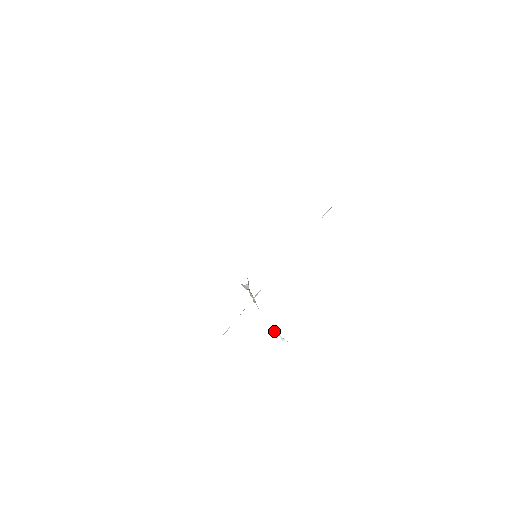
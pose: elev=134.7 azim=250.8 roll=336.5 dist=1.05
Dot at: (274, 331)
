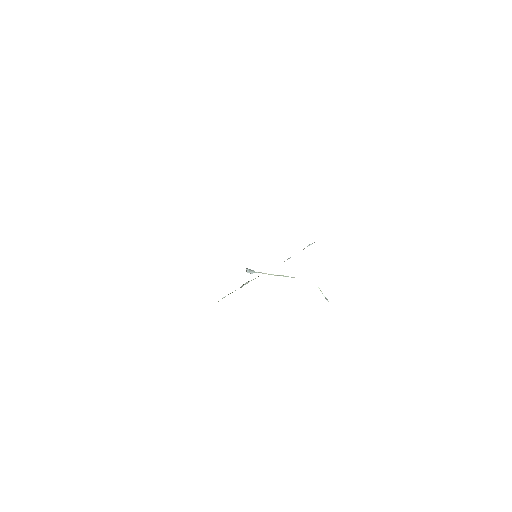
Dot at: occluded
